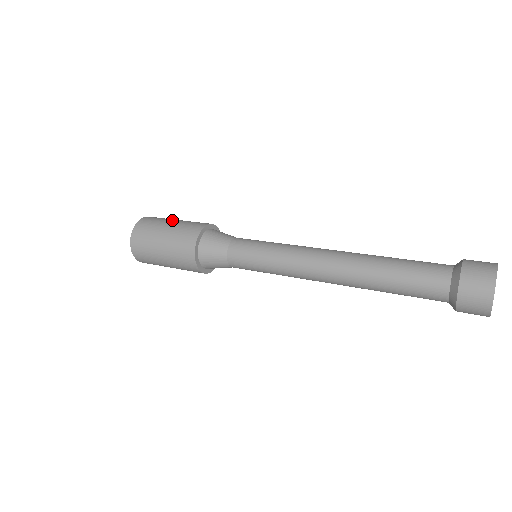
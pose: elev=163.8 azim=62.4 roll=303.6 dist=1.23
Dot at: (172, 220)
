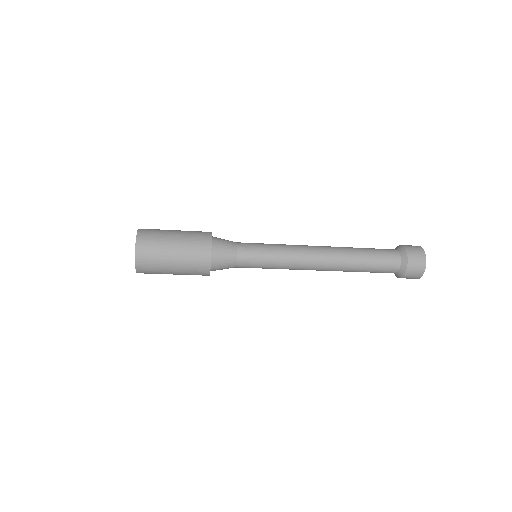
Dot at: (172, 232)
